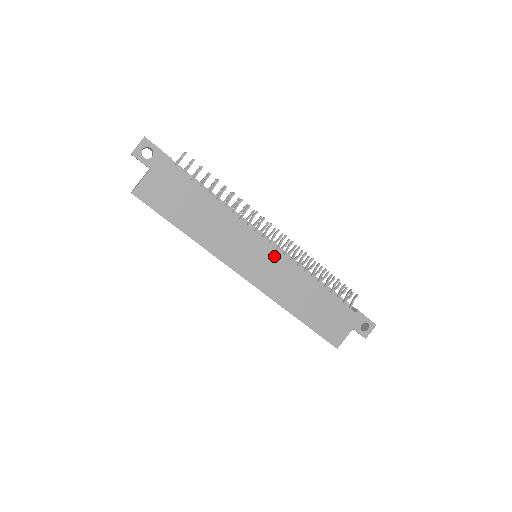
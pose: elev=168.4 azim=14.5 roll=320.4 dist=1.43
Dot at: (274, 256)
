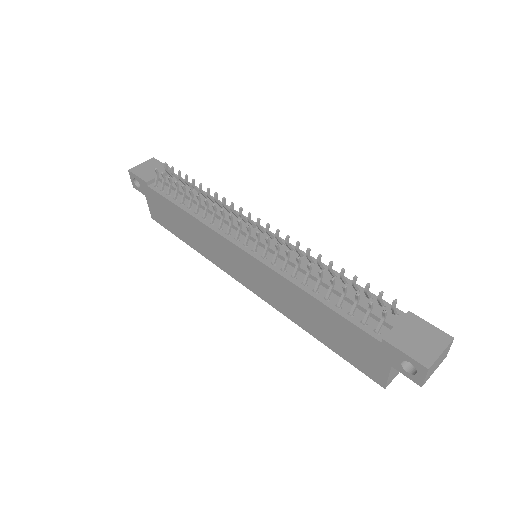
Dot at: (251, 262)
